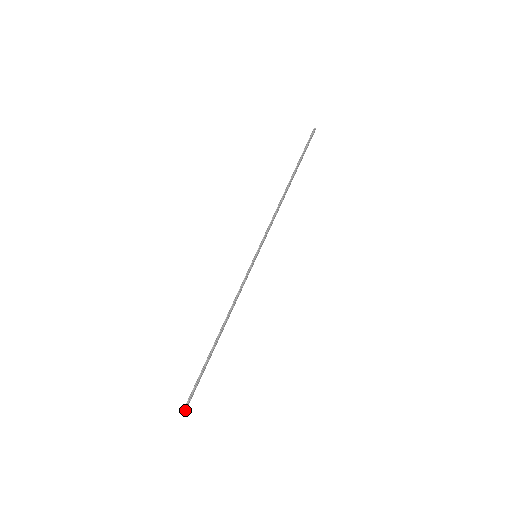
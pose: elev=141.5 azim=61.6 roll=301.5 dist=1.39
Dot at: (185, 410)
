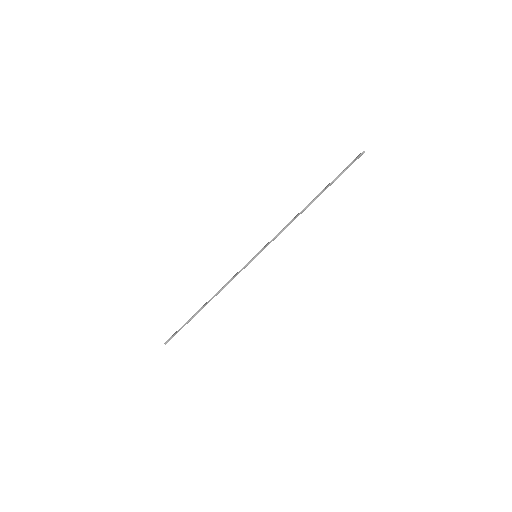
Dot at: occluded
